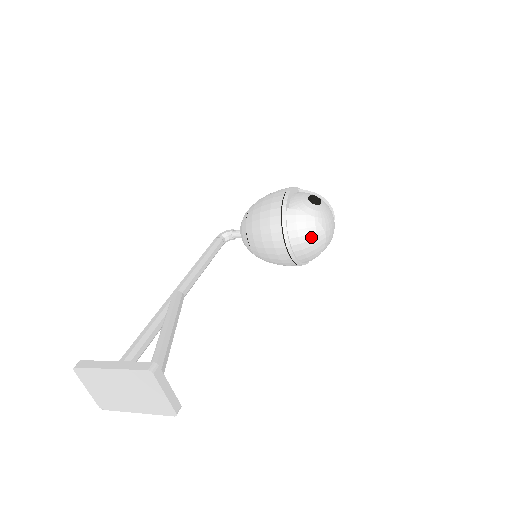
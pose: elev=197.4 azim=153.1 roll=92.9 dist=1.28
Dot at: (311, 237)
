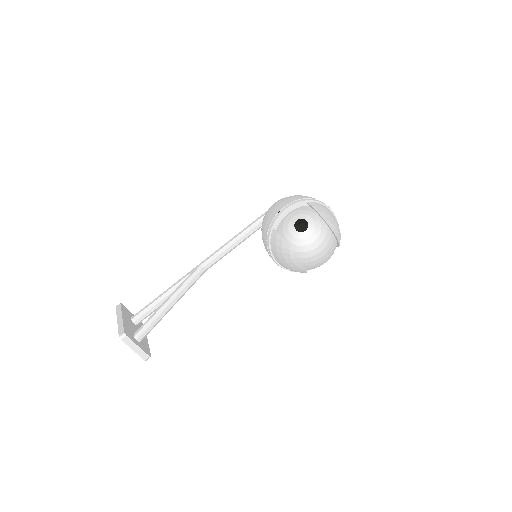
Dot at: (287, 261)
